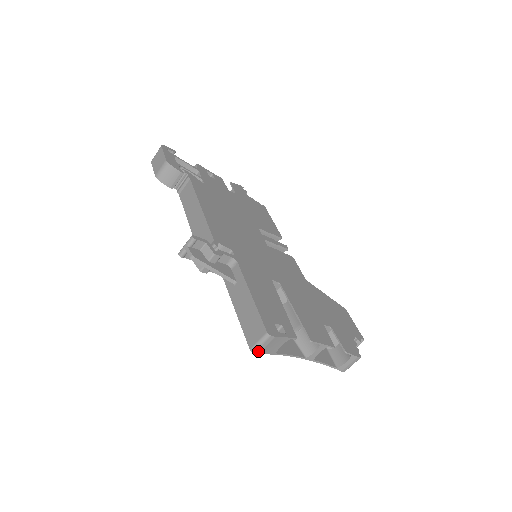
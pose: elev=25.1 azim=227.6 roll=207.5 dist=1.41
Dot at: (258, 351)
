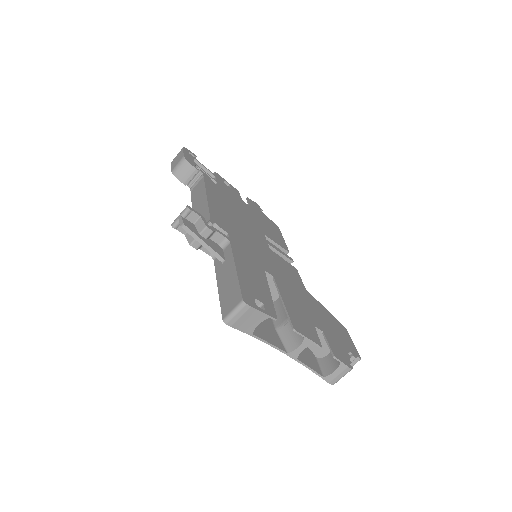
Dot at: (231, 322)
